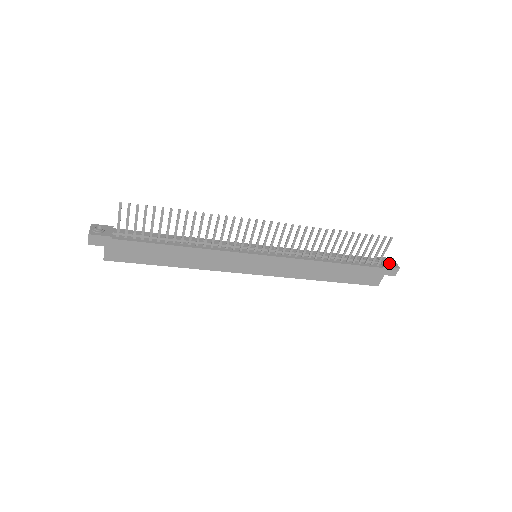
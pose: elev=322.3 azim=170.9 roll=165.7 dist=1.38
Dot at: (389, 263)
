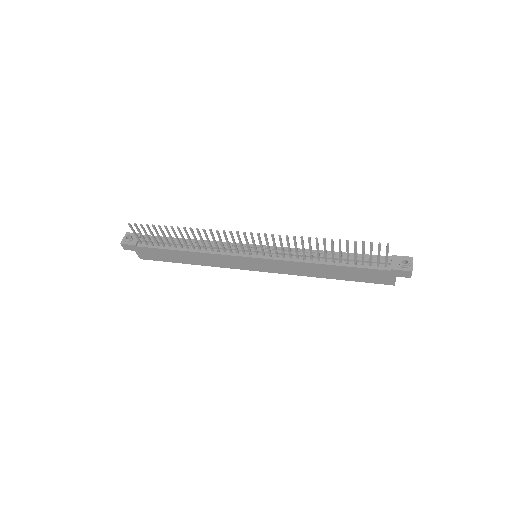
Dot at: (400, 265)
